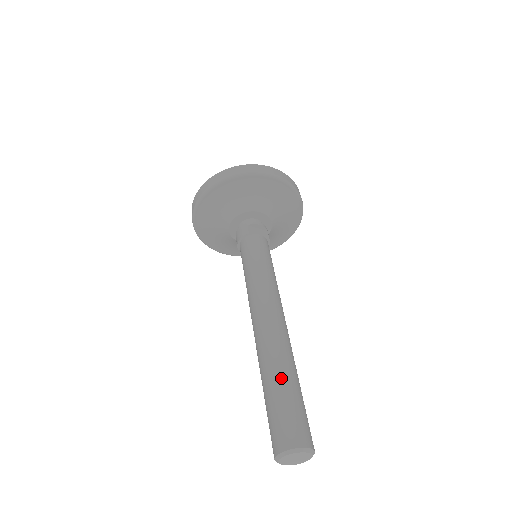
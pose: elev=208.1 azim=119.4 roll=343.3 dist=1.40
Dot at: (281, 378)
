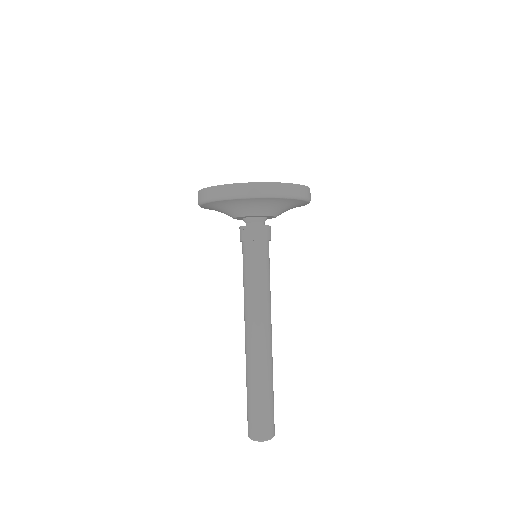
Dot at: (250, 390)
